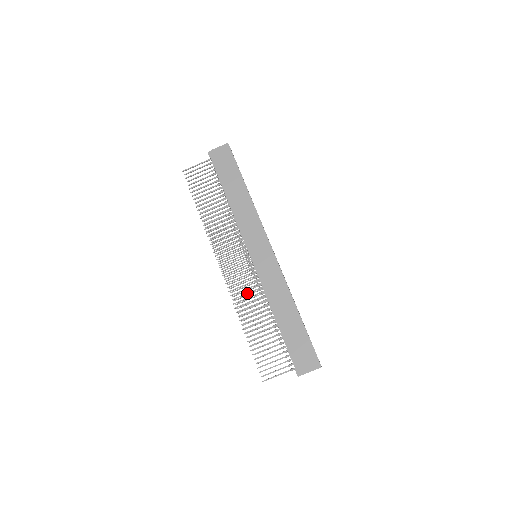
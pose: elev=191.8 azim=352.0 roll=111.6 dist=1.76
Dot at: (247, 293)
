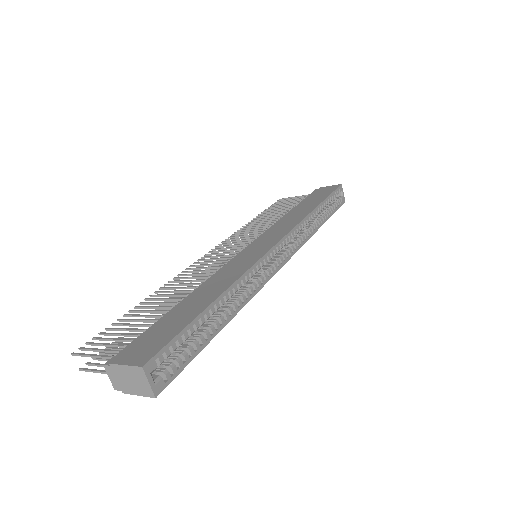
Dot at: (198, 273)
